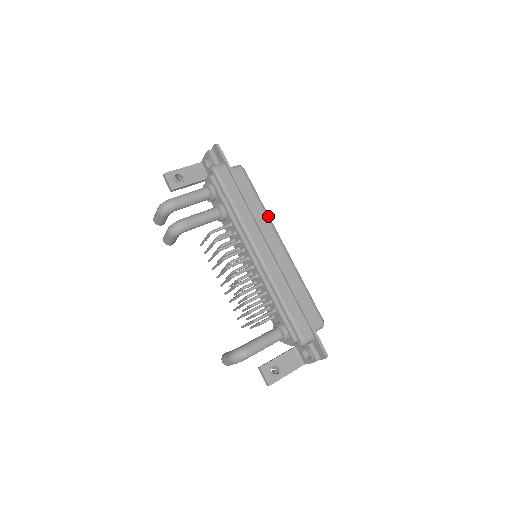
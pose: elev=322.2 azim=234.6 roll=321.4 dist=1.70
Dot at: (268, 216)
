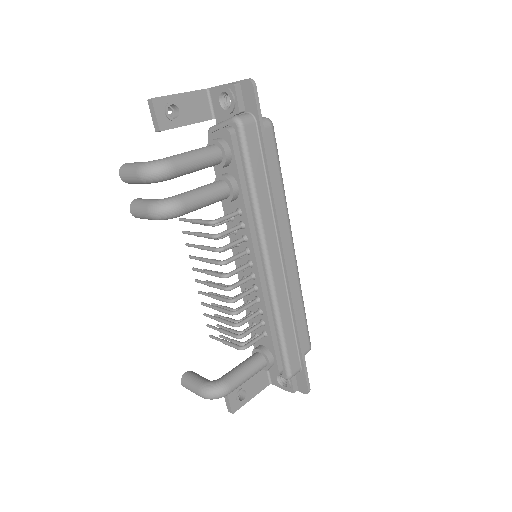
Dot at: occluded
